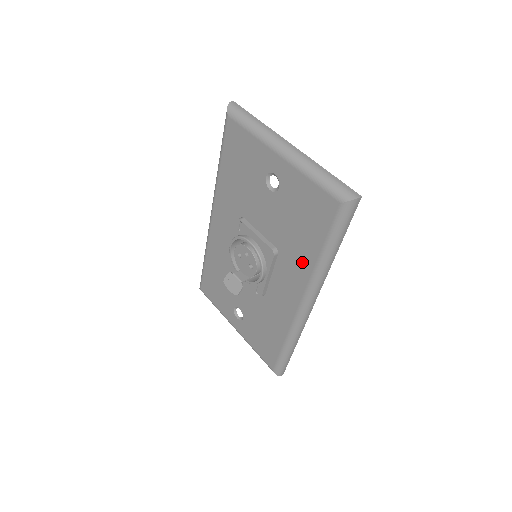
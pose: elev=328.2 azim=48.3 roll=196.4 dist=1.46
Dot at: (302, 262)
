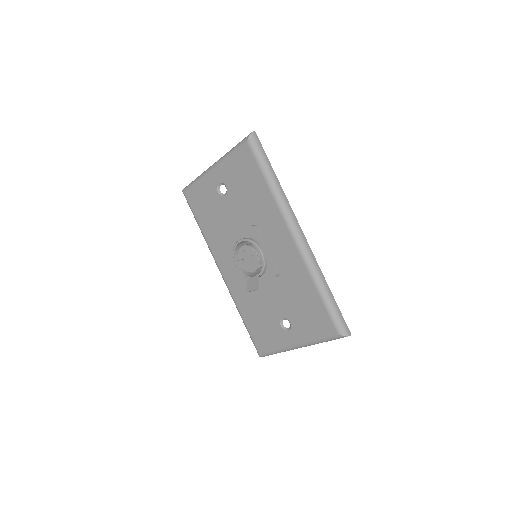
Dot at: (268, 207)
